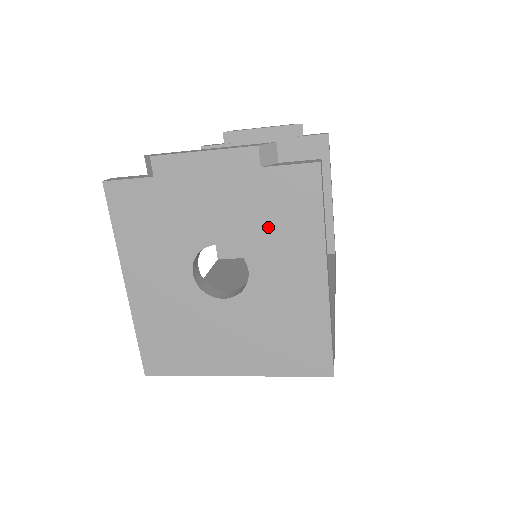
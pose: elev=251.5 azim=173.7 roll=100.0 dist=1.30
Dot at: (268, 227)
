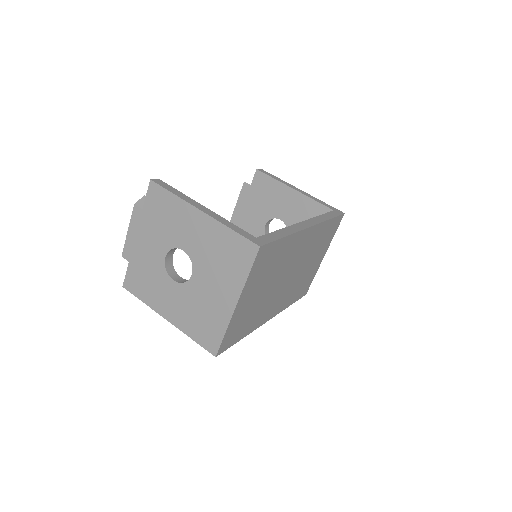
Dot at: (167, 225)
